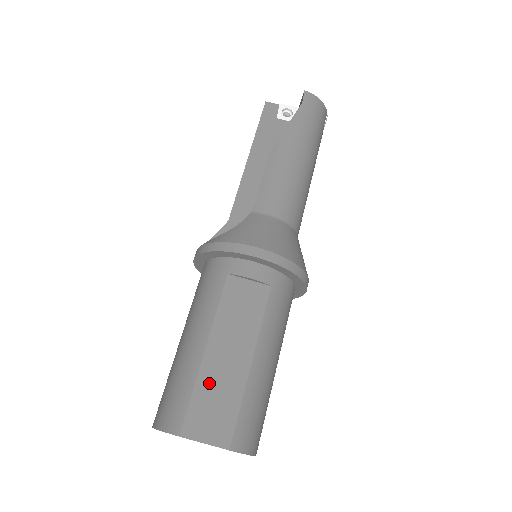
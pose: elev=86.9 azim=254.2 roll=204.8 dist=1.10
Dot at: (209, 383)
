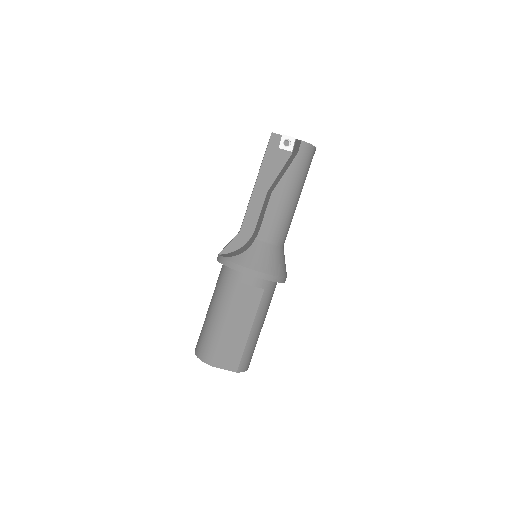
Dot at: (227, 341)
